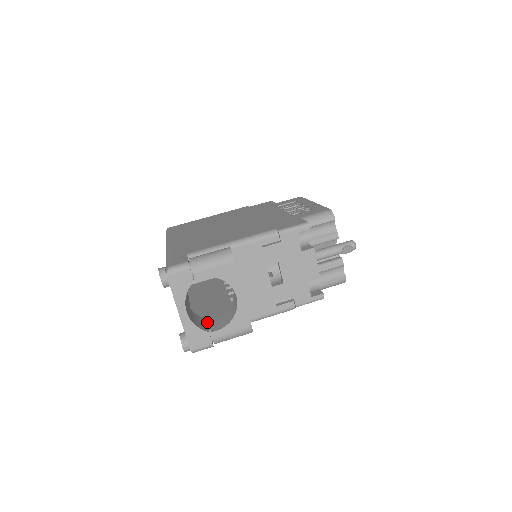
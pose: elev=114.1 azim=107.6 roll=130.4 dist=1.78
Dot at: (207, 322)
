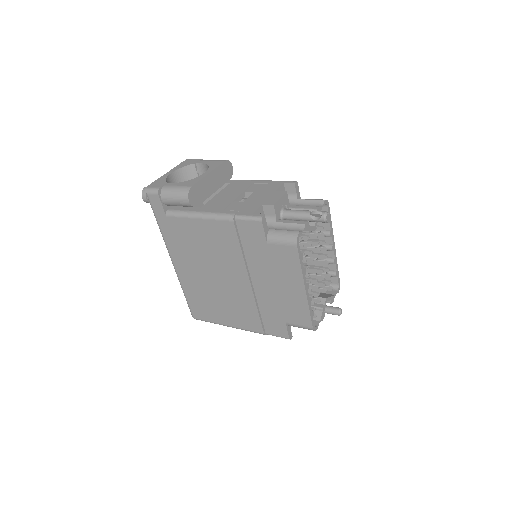
Dot at: occluded
